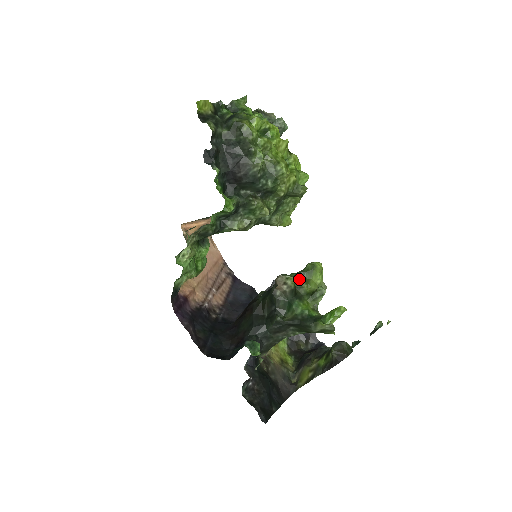
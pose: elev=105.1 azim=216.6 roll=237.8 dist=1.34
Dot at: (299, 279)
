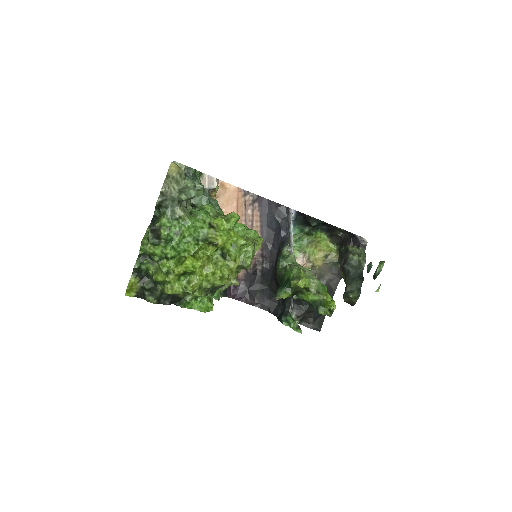
Dot at: (292, 287)
